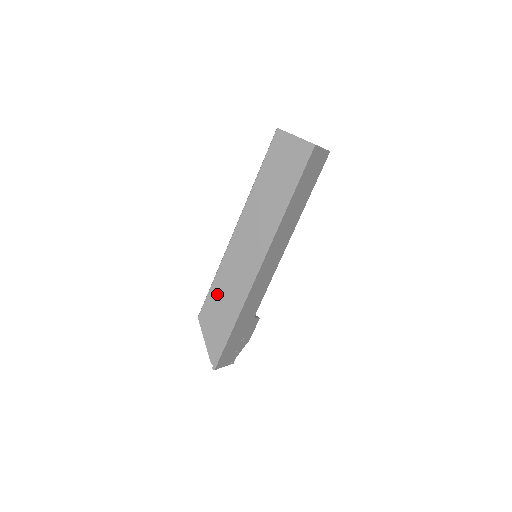
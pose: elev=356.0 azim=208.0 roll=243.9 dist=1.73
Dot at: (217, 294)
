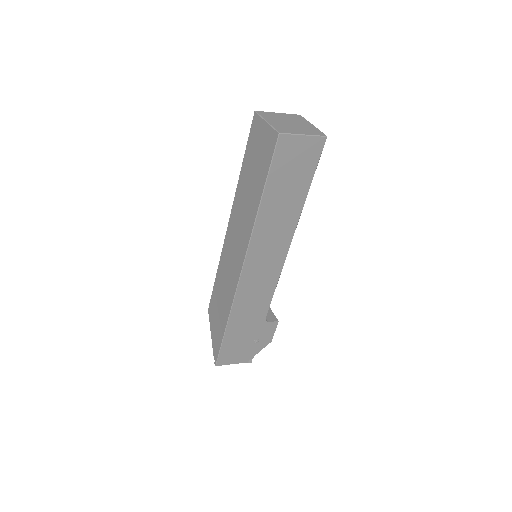
Dot at: (217, 291)
